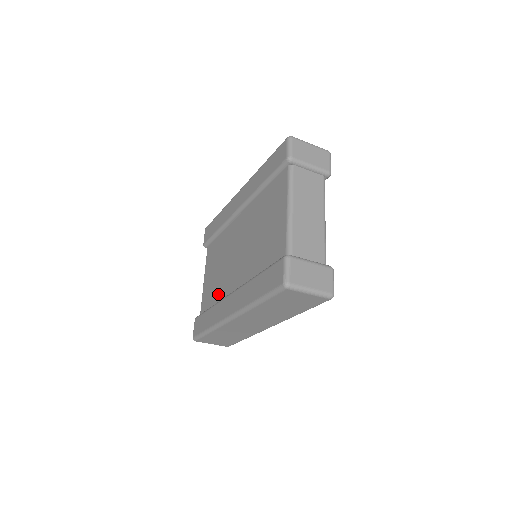
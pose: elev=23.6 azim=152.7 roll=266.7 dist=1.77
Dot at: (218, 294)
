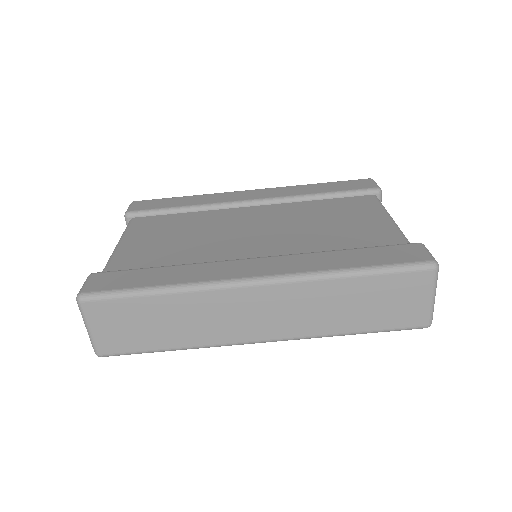
Dot at: (187, 259)
